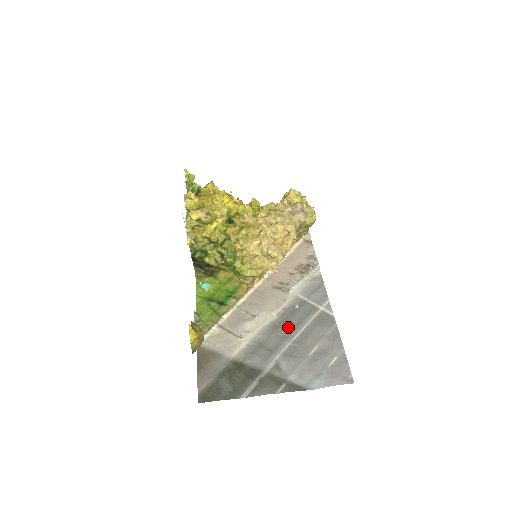
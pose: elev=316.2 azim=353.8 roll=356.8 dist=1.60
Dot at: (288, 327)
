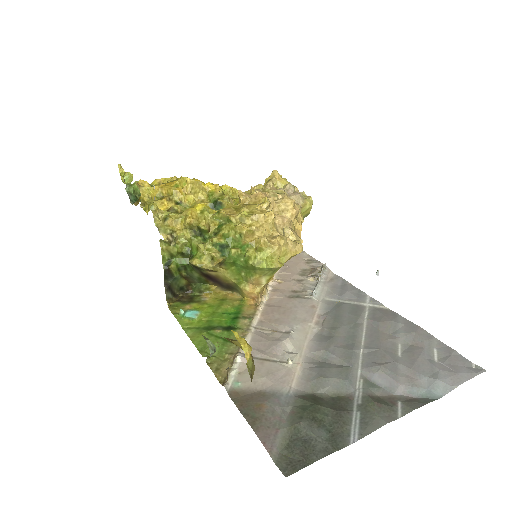
Dot at: (344, 333)
